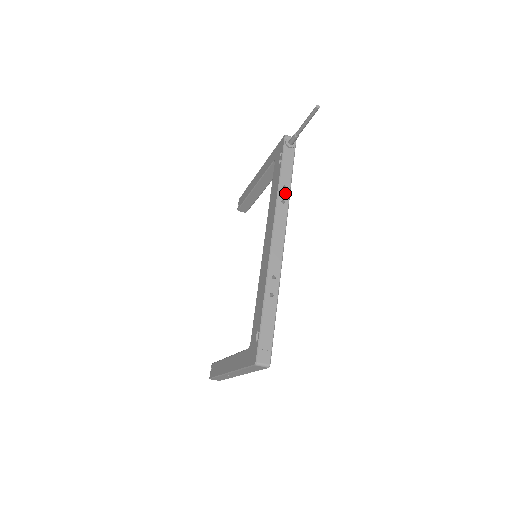
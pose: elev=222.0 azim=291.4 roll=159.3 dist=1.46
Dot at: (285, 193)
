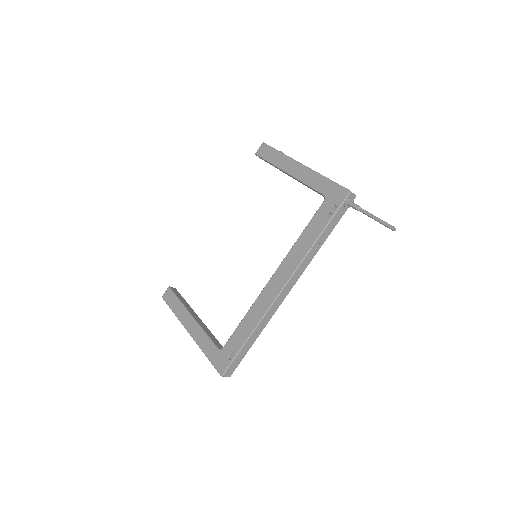
Dot at: (315, 250)
